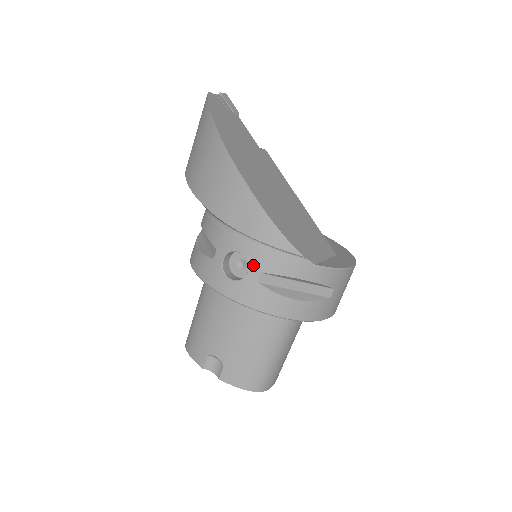
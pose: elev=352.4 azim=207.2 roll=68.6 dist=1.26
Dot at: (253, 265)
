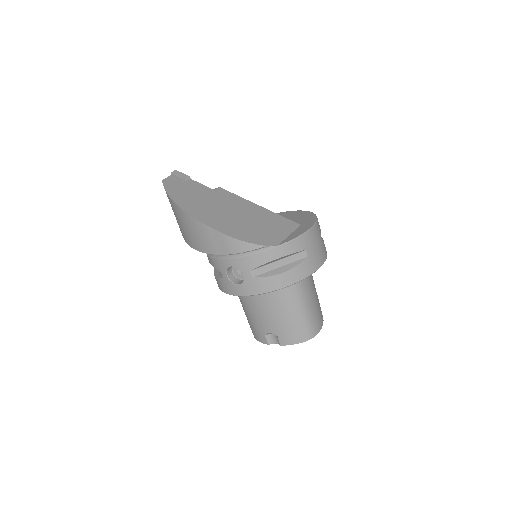
Dot at: (243, 269)
